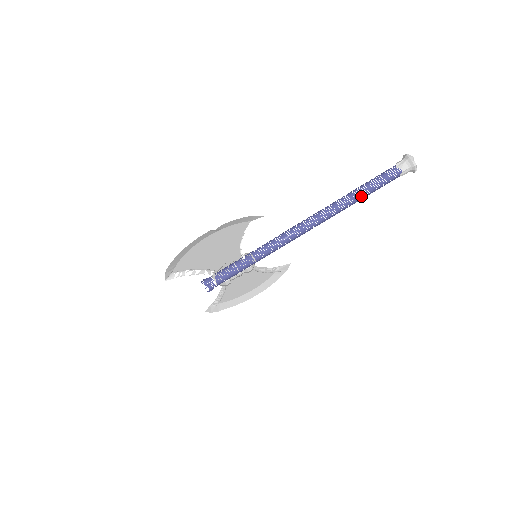
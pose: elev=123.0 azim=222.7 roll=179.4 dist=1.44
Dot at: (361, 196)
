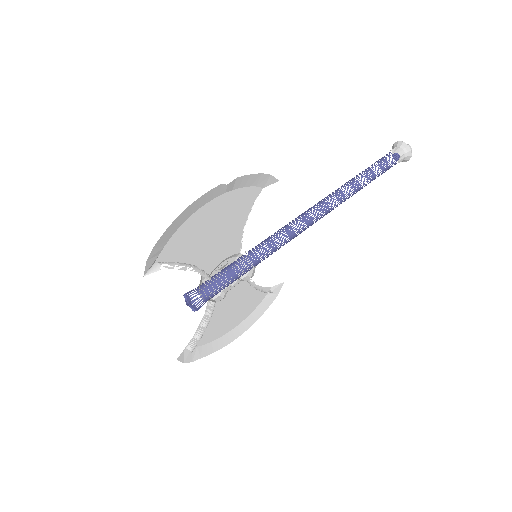
Dot at: (366, 181)
